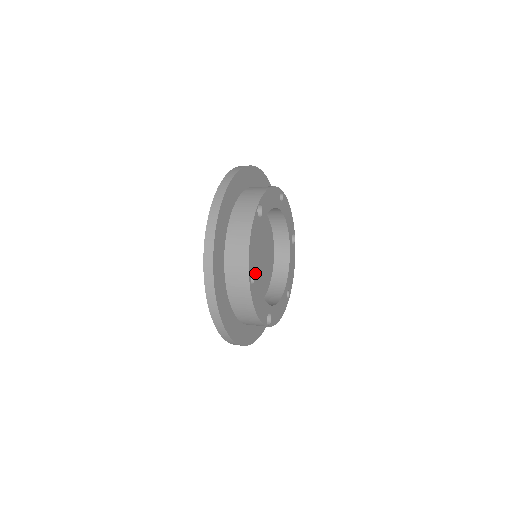
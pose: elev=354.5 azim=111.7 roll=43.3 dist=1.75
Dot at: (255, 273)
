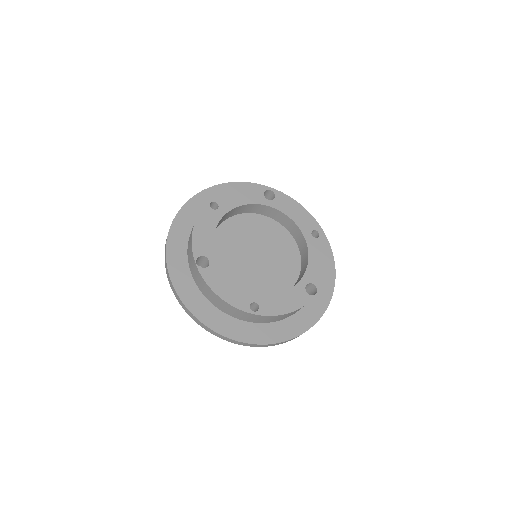
Dot at: (222, 209)
